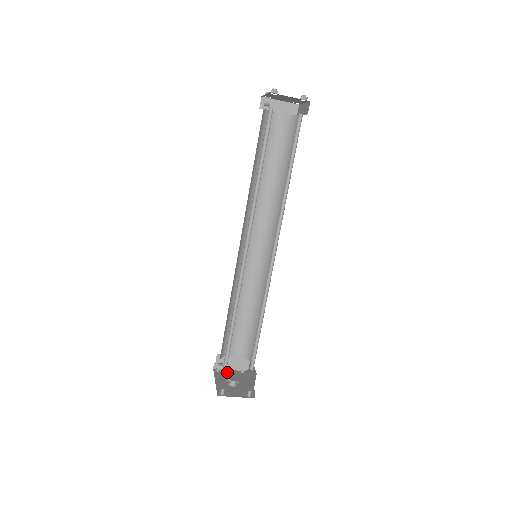
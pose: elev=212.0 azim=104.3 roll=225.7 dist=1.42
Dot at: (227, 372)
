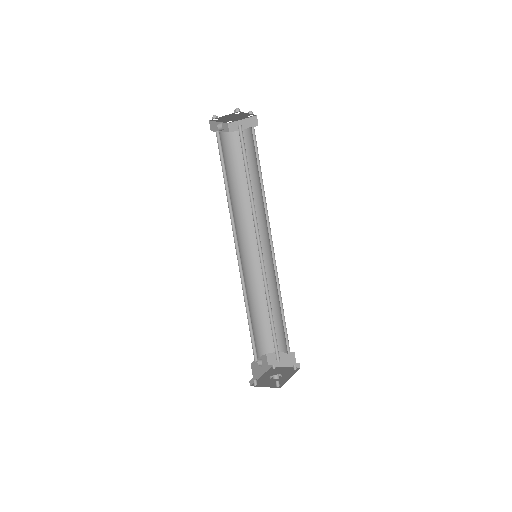
Dot at: (281, 369)
